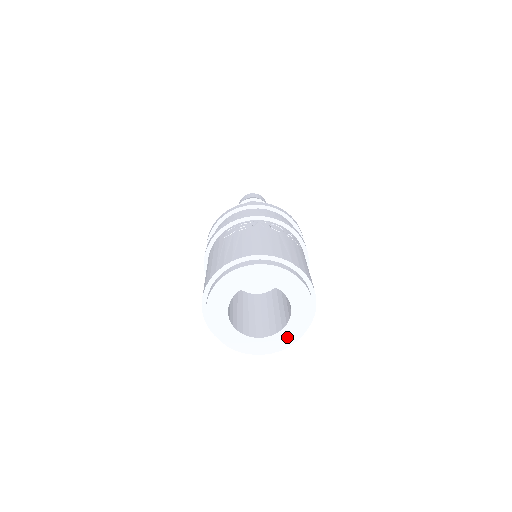
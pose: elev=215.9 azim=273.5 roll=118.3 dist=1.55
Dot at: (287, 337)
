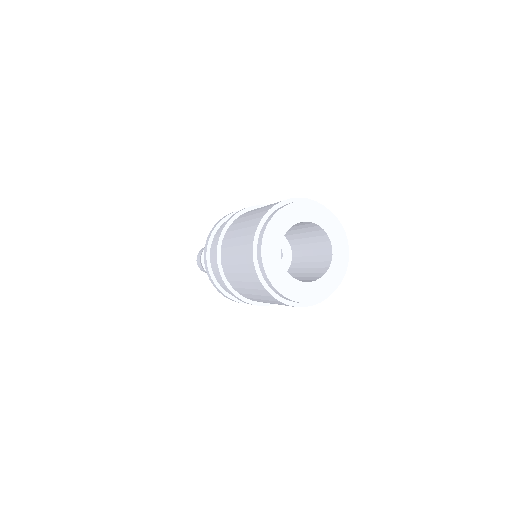
Dot at: (300, 292)
